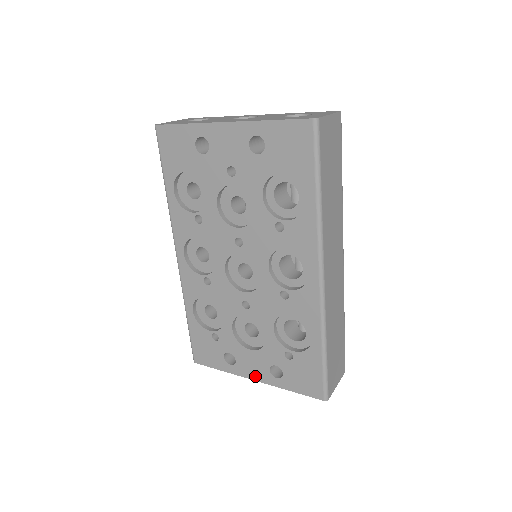
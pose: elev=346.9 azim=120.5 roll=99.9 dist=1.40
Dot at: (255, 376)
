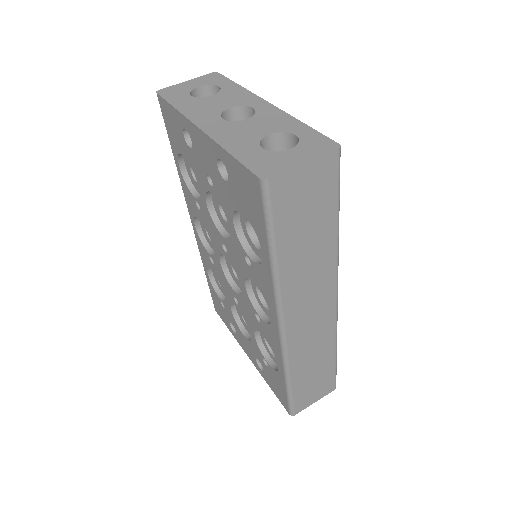
Dot at: (248, 355)
